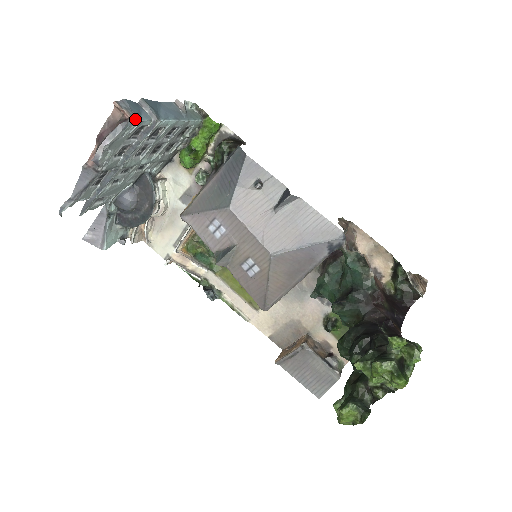
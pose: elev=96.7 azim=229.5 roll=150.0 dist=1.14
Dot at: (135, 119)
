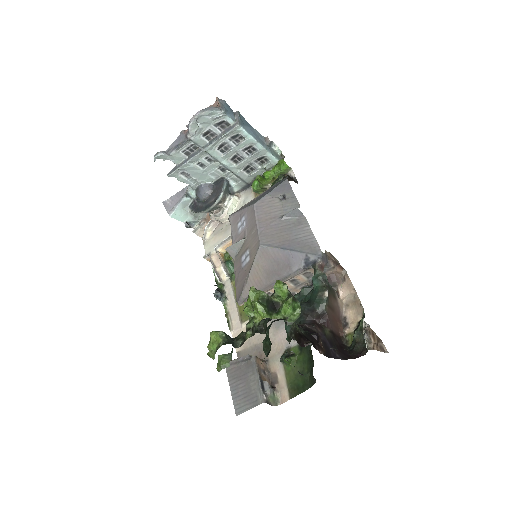
Dot at: (221, 109)
